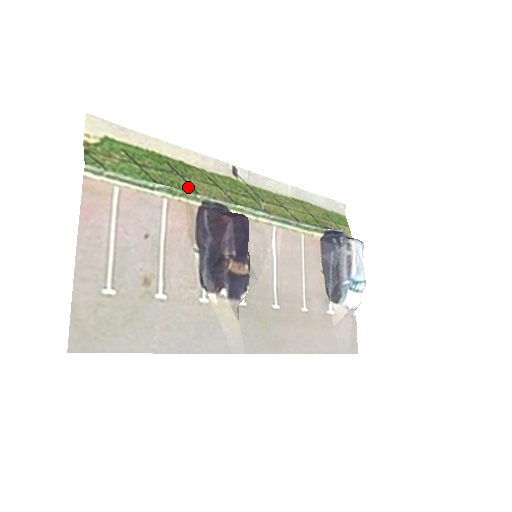
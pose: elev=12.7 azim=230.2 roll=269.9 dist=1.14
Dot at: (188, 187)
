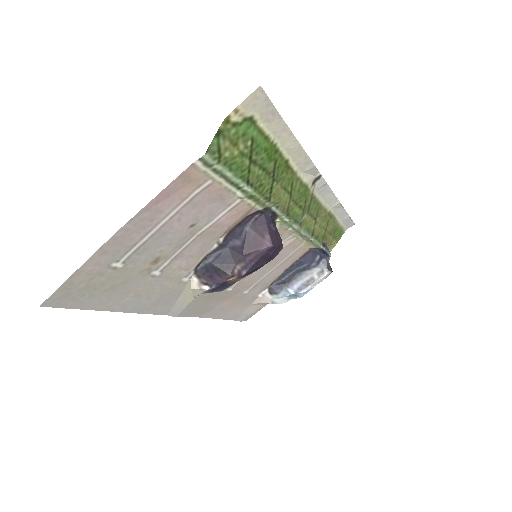
Dot at: (268, 193)
